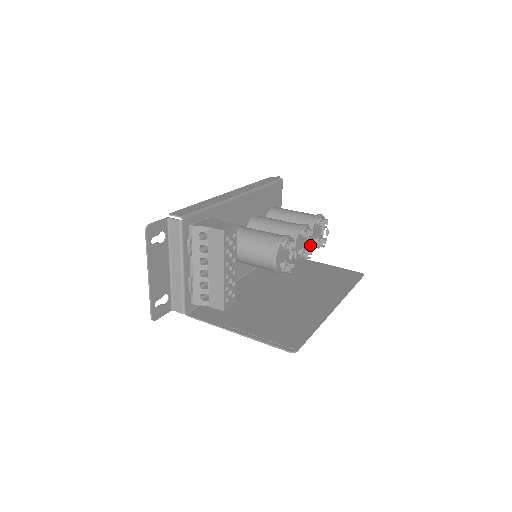
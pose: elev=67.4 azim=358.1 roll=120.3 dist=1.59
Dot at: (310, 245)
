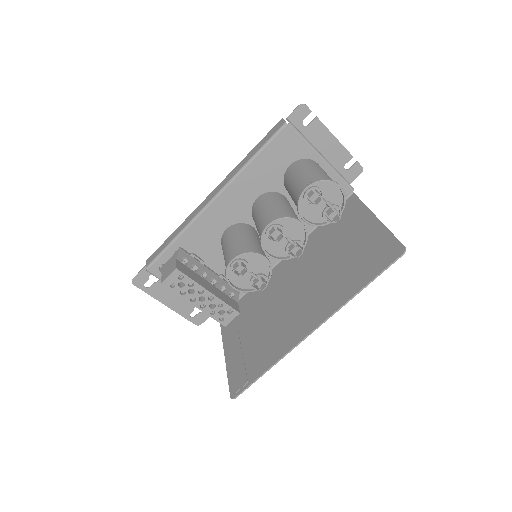
Dot at: (316, 225)
